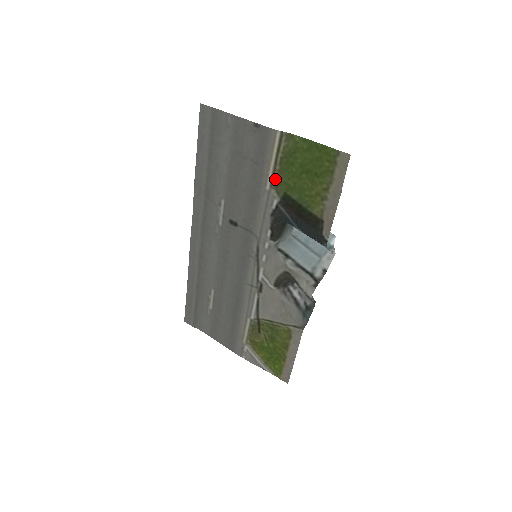
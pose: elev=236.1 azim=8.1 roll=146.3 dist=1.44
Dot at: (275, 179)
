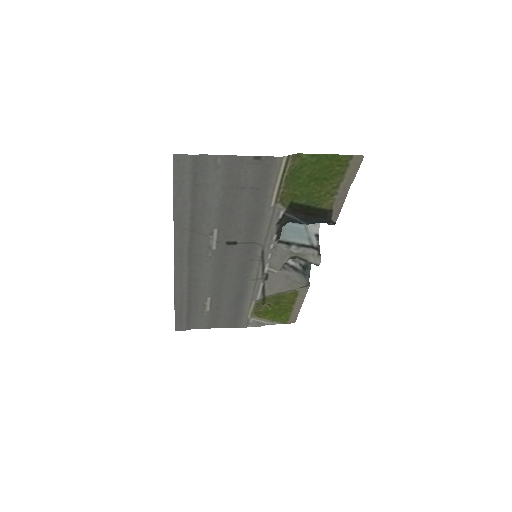
Dot at: (280, 195)
